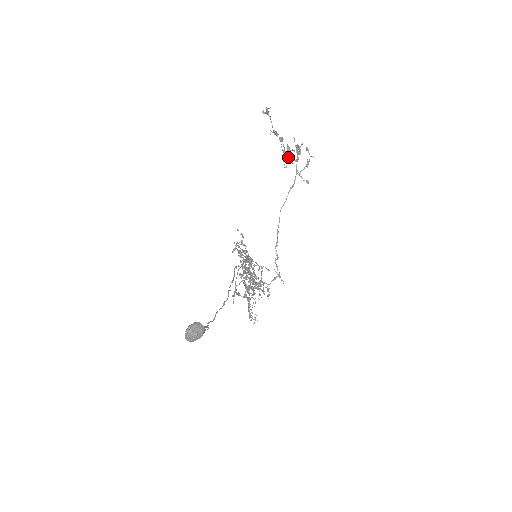
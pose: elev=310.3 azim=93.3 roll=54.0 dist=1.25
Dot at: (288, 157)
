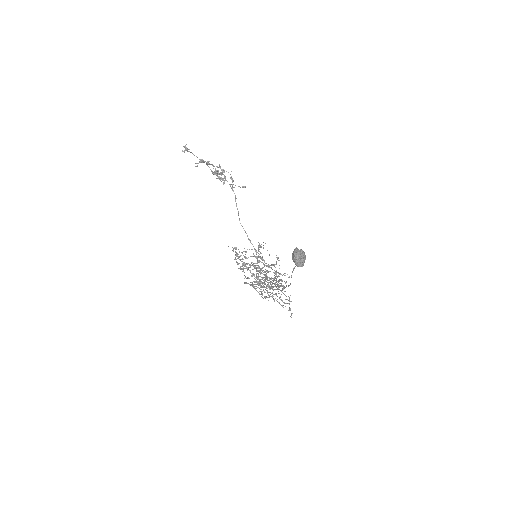
Dot at: occluded
